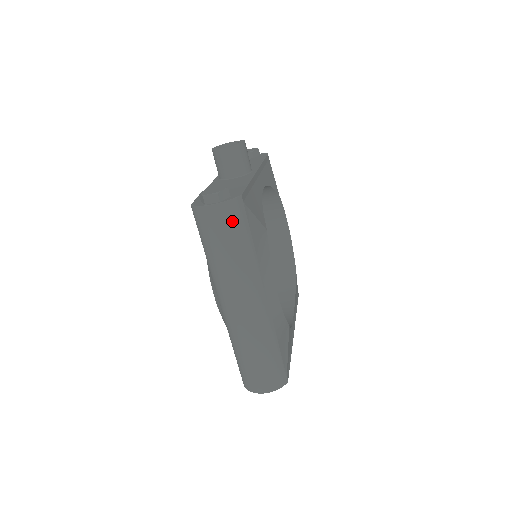
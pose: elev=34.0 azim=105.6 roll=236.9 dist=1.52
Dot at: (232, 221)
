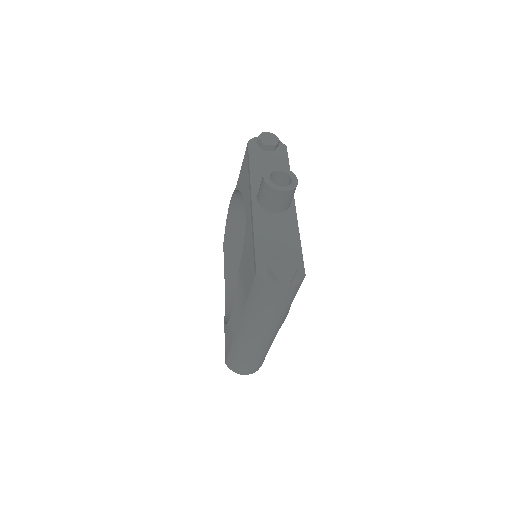
Dot at: (291, 295)
